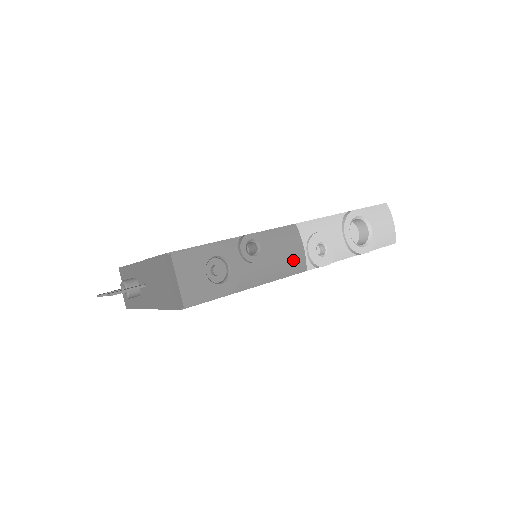
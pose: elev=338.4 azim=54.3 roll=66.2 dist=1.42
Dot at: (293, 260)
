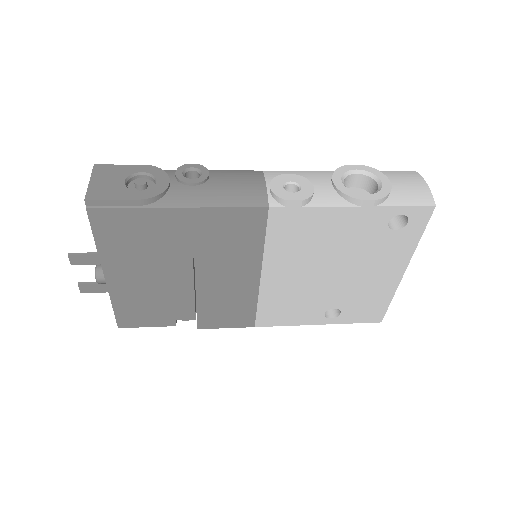
Dot at: (247, 192)
